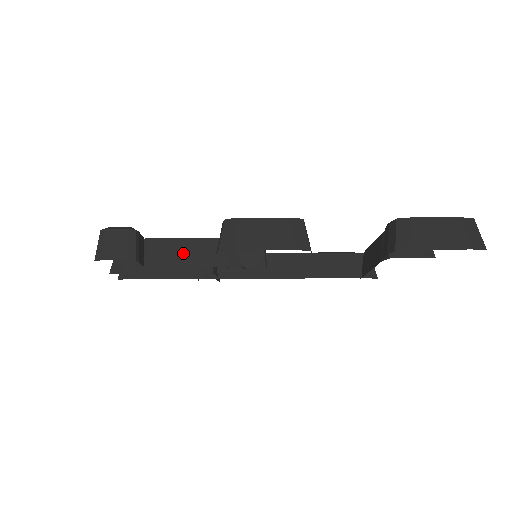
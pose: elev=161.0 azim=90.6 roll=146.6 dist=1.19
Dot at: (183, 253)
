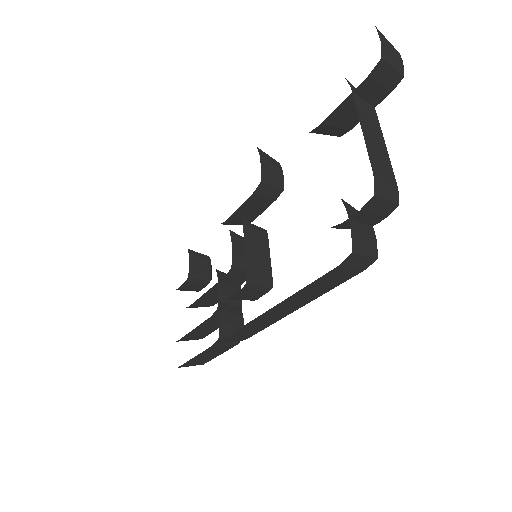
Dot at: occluded
